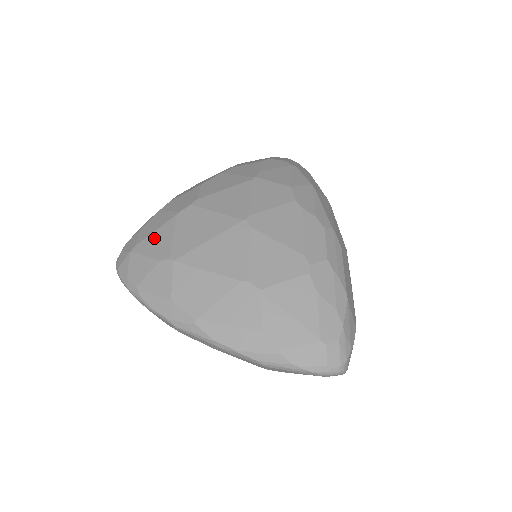
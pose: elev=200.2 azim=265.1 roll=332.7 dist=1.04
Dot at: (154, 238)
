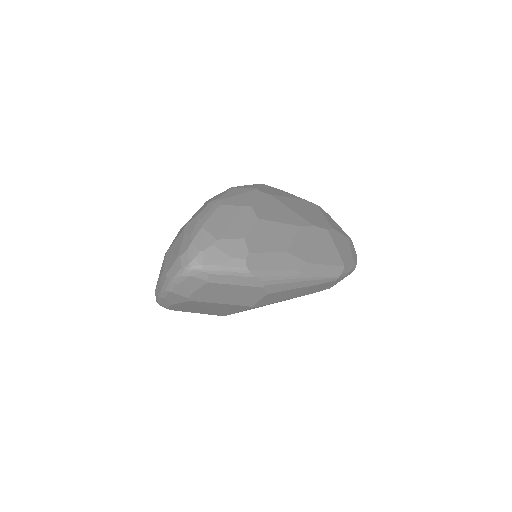
Dot at: occluded
